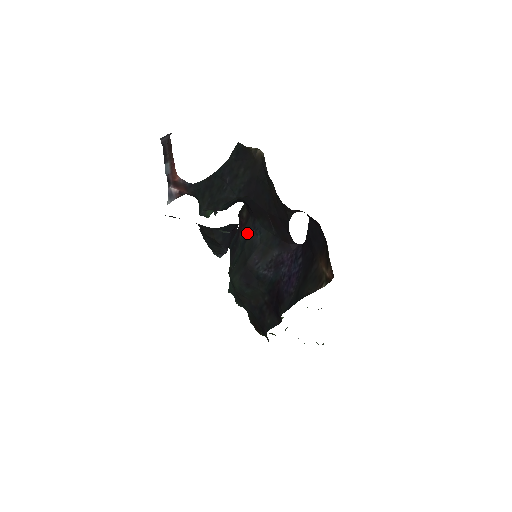
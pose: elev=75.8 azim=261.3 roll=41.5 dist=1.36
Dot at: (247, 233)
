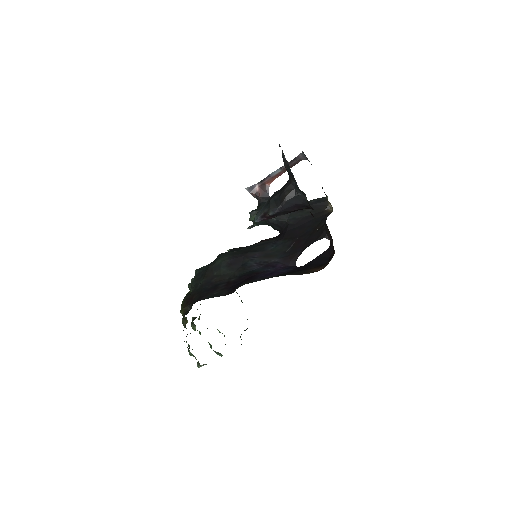
Dot at: (265, 243)
